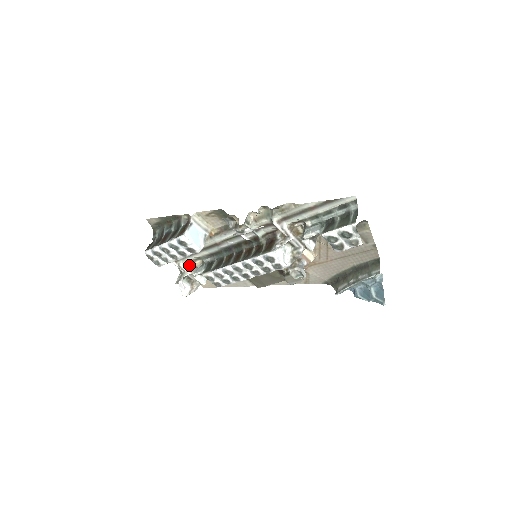
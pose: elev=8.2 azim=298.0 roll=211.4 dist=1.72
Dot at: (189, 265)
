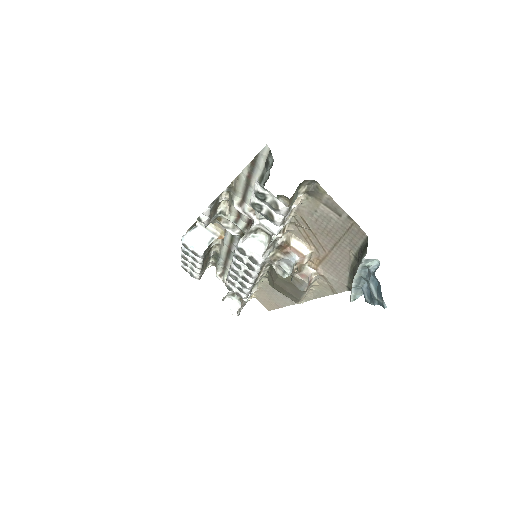
Dot at: occluded
